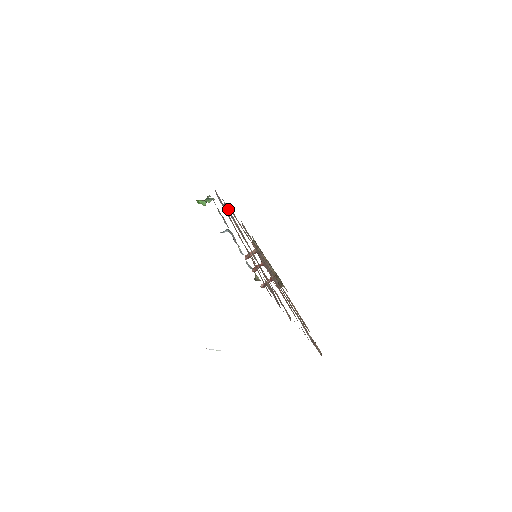
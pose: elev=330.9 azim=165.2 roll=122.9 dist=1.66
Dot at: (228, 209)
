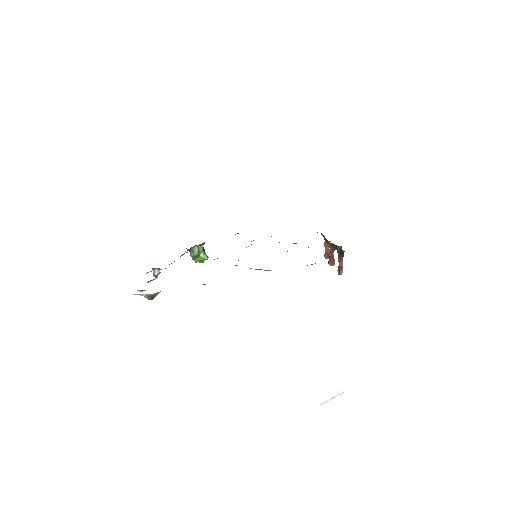
Dot at: occluded
